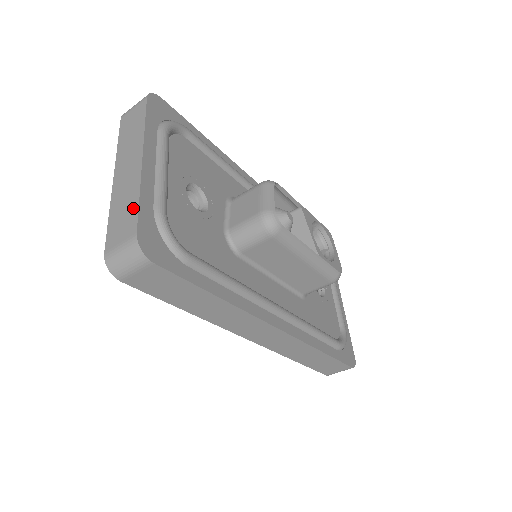
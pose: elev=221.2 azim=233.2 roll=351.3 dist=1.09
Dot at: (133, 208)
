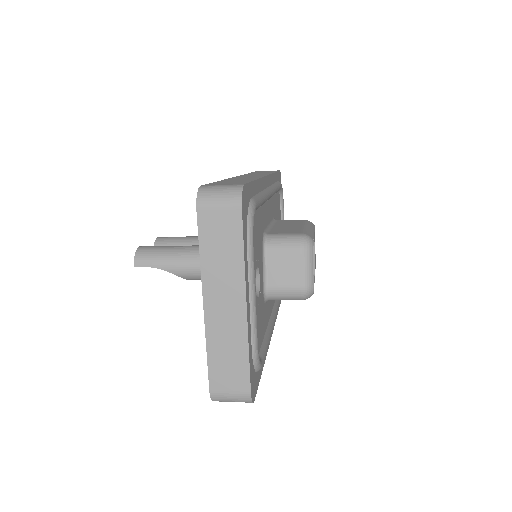
Dot at: (242, 363)
